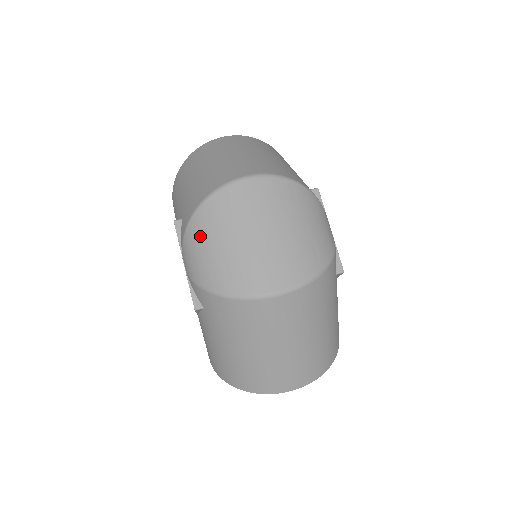
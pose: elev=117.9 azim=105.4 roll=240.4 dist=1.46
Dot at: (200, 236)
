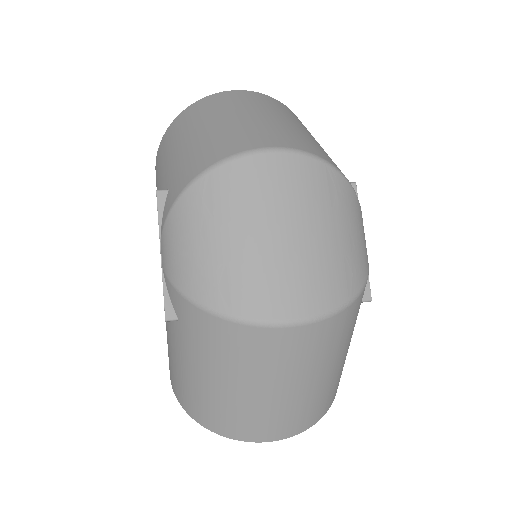
Dot at: (192, 220)
